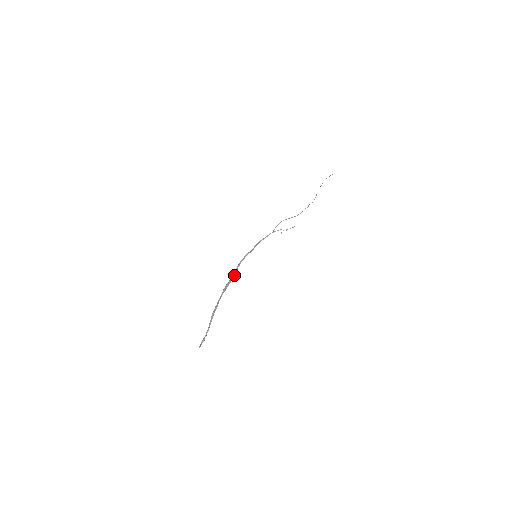
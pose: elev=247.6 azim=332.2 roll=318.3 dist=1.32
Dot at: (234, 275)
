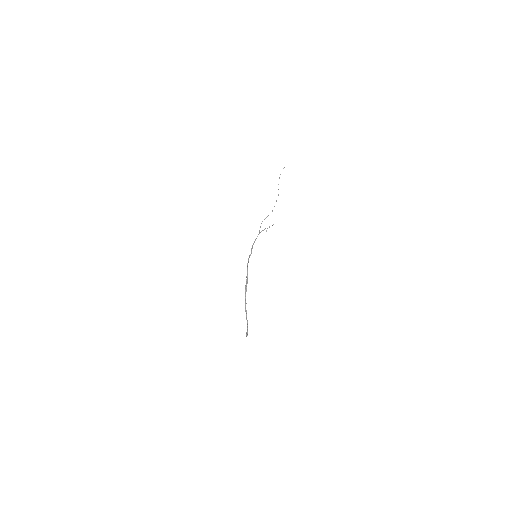
Dot at: occluded
